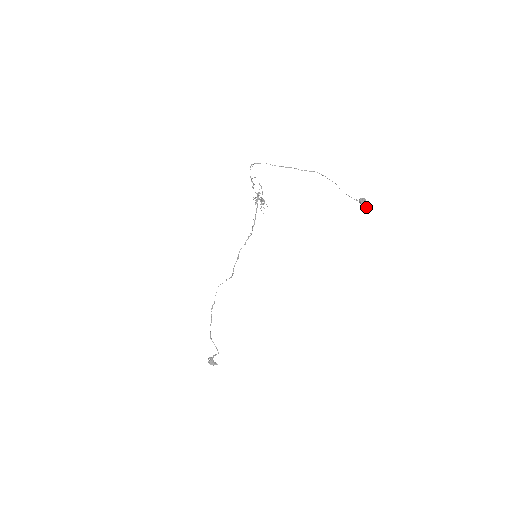
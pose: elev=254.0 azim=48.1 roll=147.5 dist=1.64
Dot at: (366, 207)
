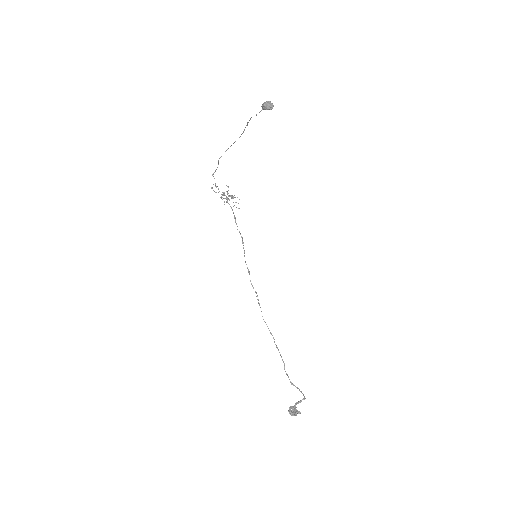
Dot at: (270, 107)
